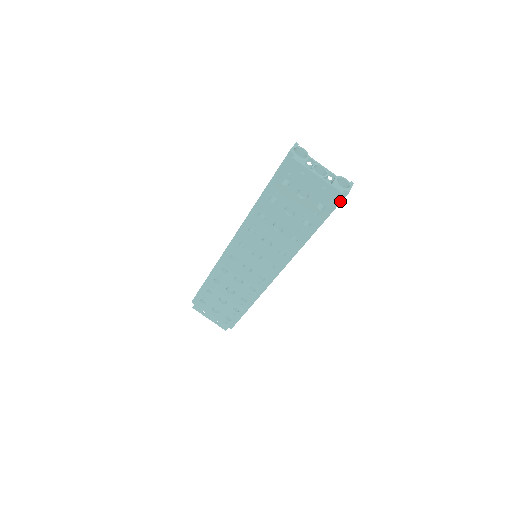
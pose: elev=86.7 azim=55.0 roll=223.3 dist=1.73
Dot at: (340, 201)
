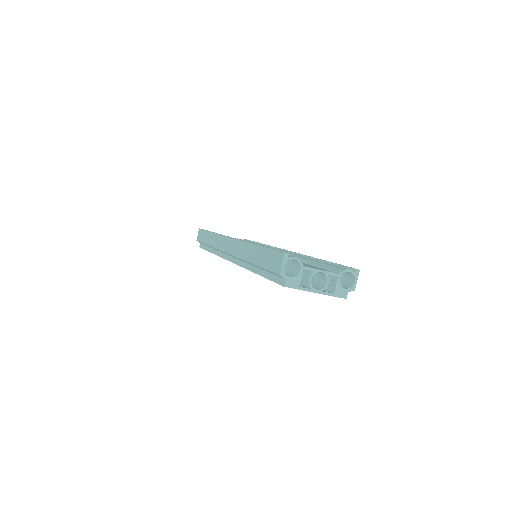
Dot at: occluded
